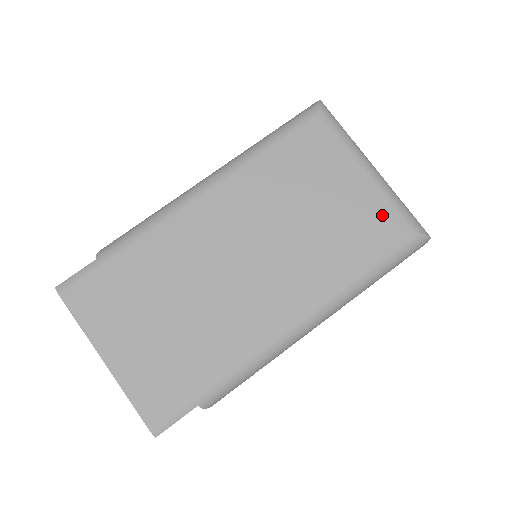
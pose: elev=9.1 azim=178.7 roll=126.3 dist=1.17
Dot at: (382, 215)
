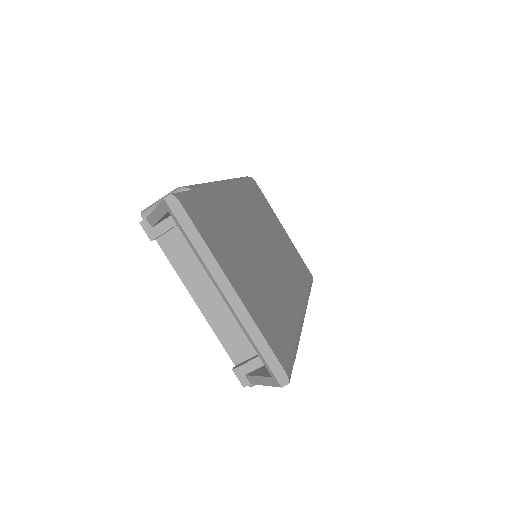
Dot at: (299, 257)
